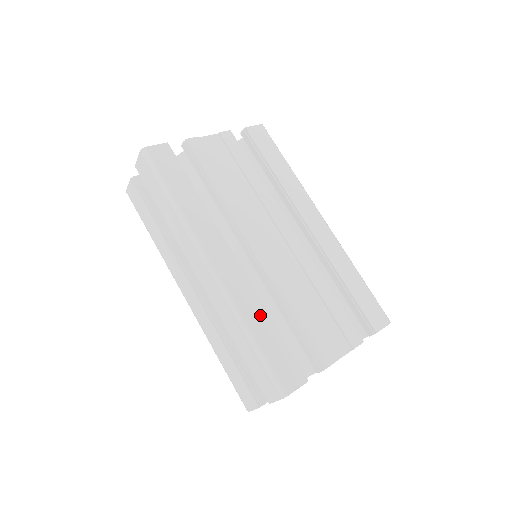
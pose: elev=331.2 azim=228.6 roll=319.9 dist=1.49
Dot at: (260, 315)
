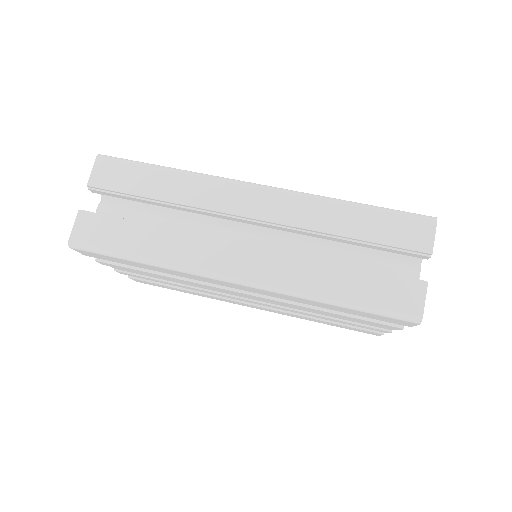
Dot at: occluded
